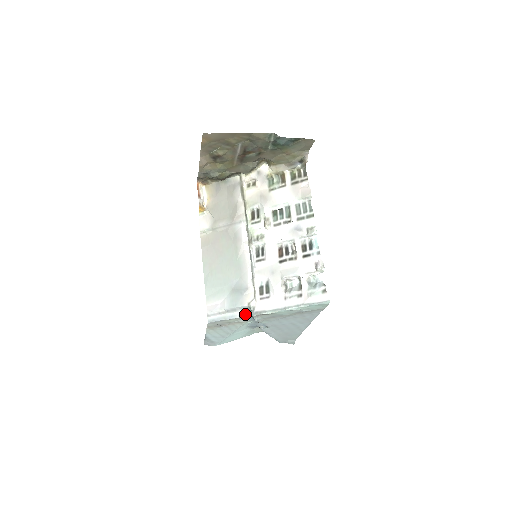
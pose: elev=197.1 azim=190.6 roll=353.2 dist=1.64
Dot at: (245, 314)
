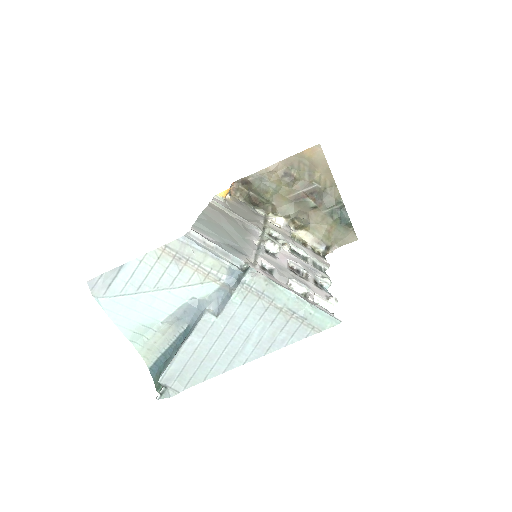
Dot at: (236, 266)
